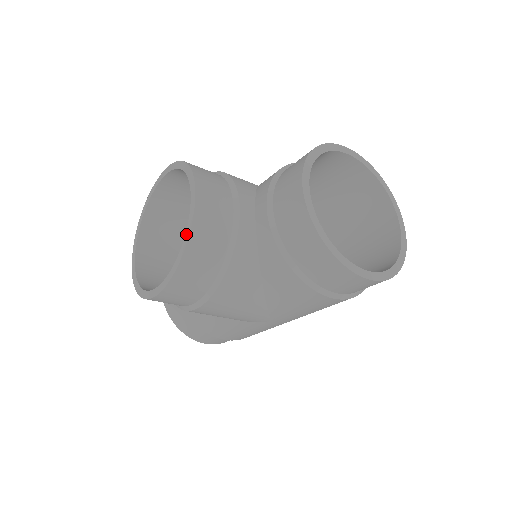
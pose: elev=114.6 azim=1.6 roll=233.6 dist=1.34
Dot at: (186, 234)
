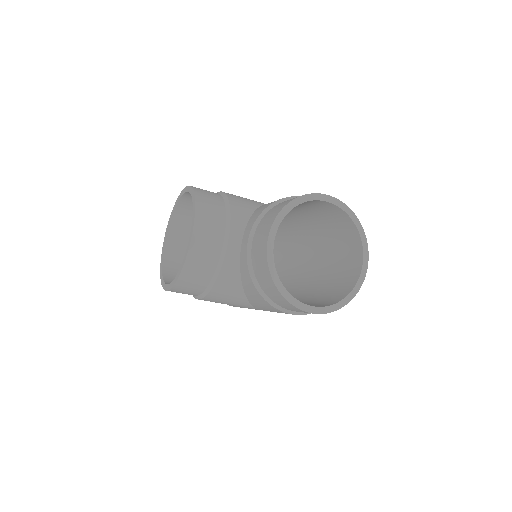
Dot at: (184, 258)
